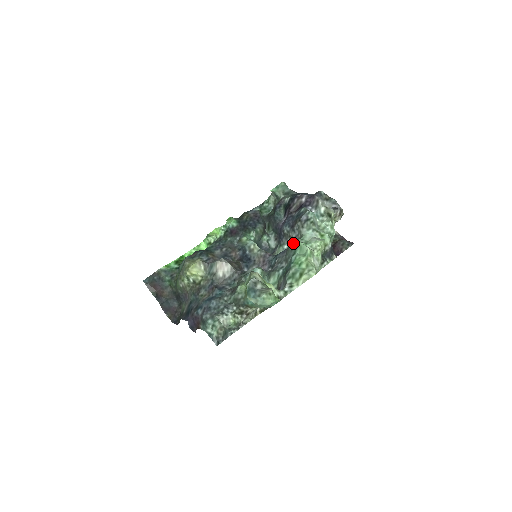
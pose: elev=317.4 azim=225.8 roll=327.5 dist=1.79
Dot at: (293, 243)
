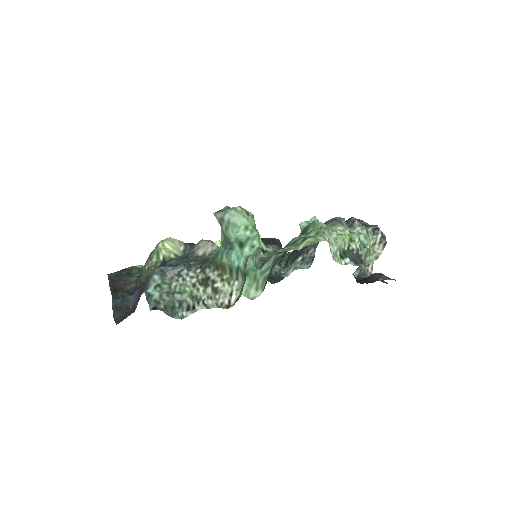
Dot at: occluded
